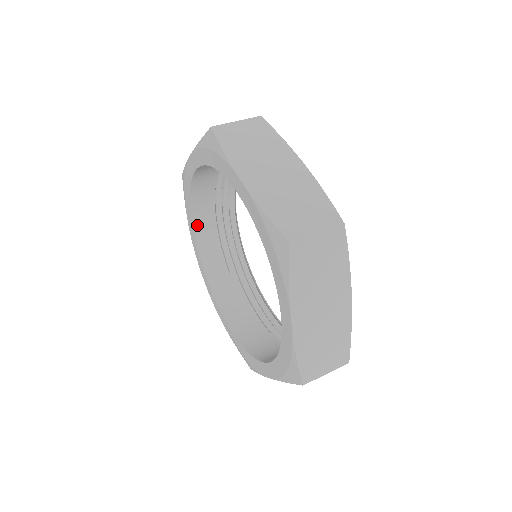
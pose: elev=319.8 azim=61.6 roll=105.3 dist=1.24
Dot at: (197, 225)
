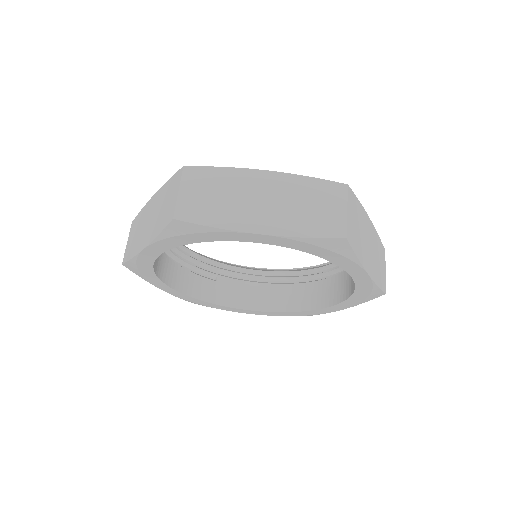
Dot at: (170, 282)
